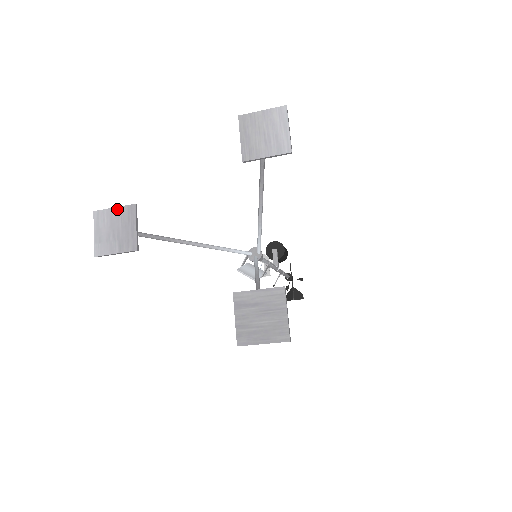
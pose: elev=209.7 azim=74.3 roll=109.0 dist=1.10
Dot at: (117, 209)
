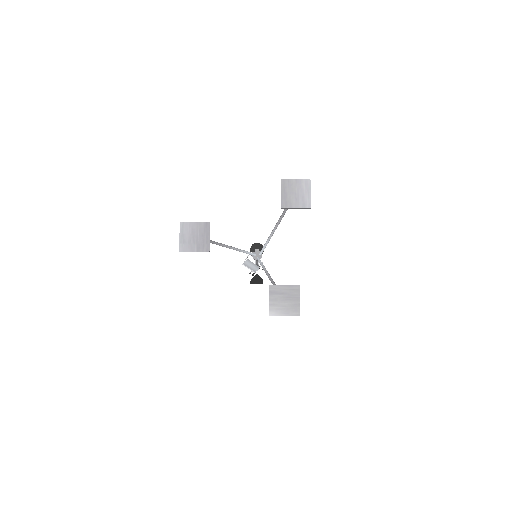
Dot at: (197, 224)
